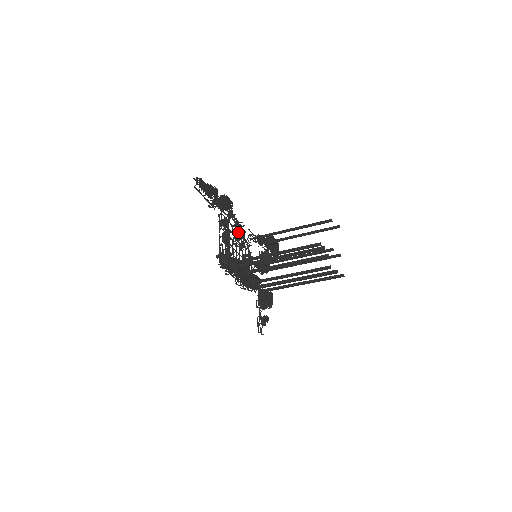
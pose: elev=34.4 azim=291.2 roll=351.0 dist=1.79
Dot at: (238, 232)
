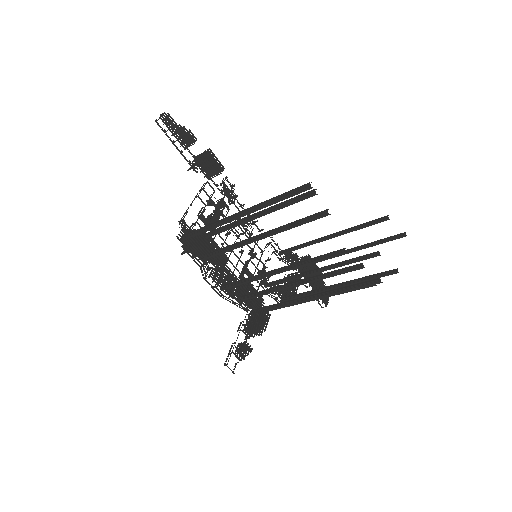
Dot at: (243, 227)
